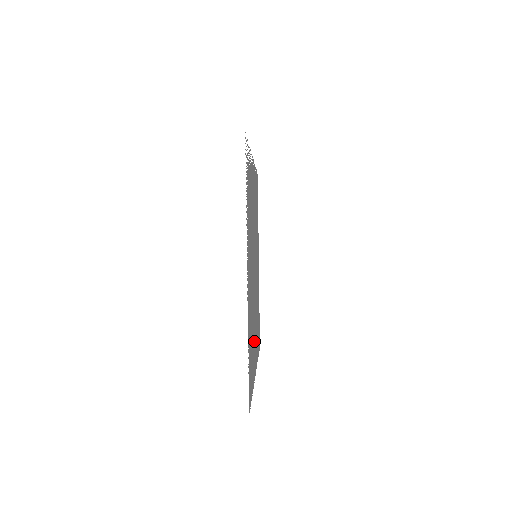
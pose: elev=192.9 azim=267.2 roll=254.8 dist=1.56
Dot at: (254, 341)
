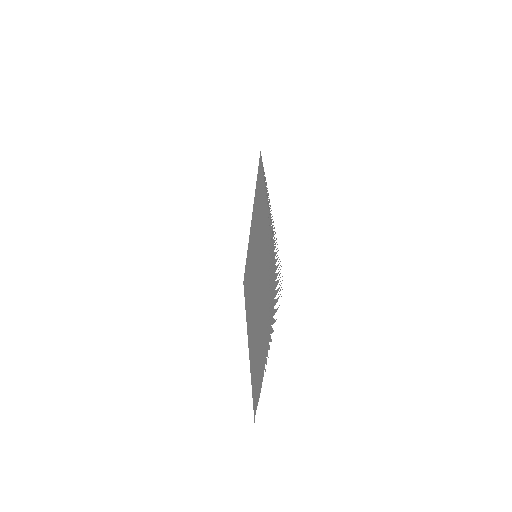
Dot at: (251, 336)
